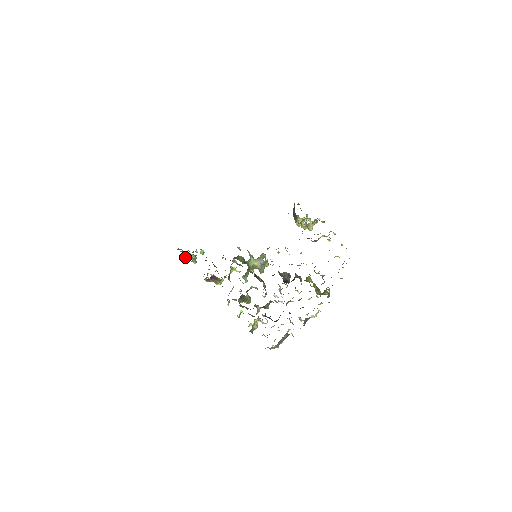
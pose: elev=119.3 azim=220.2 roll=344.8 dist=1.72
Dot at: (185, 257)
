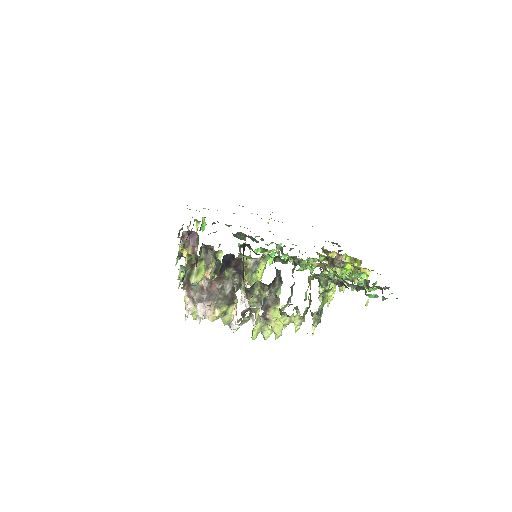
Dot at: (179, 233)
